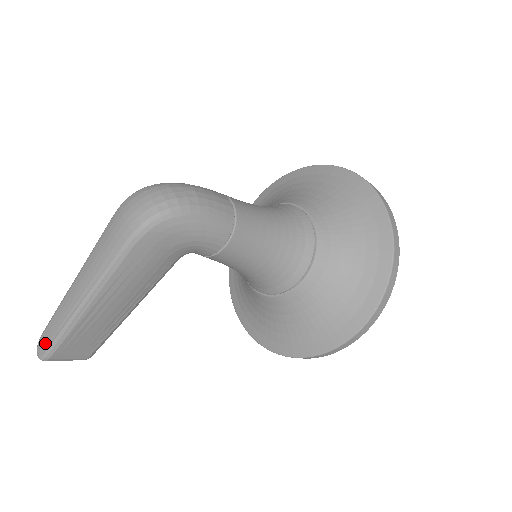
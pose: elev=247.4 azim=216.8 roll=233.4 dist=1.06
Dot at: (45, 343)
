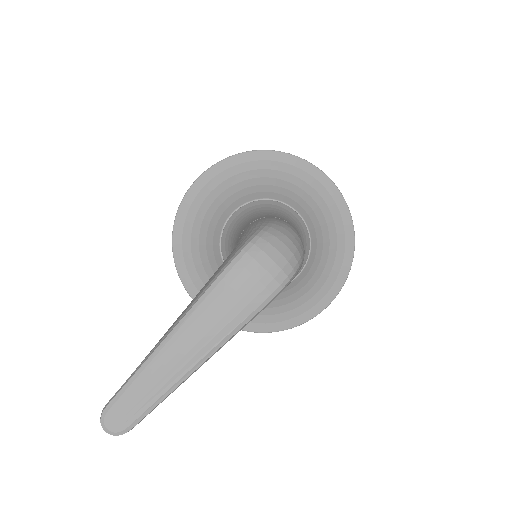
Dot at: (123, 417)
